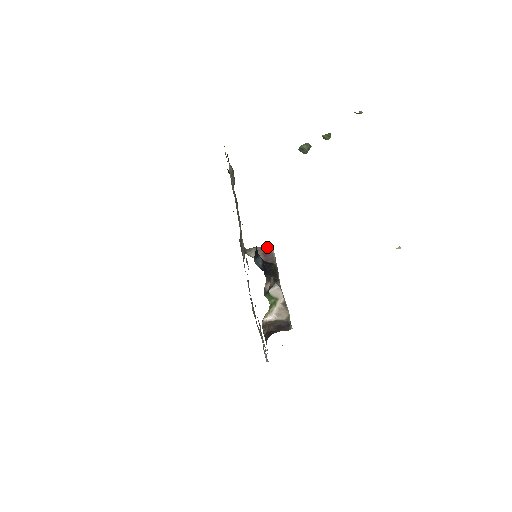
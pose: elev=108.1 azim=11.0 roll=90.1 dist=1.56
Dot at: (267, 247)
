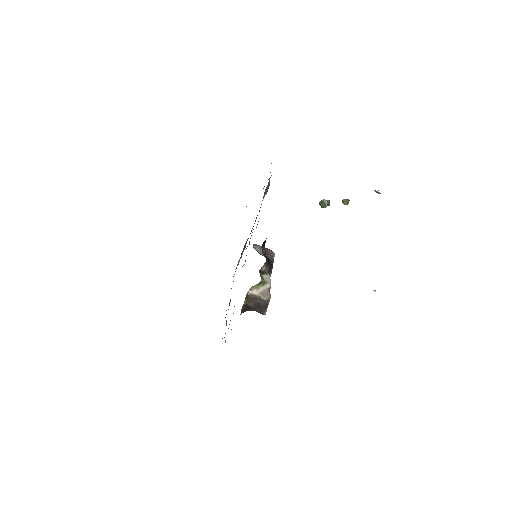
Dot at: (270, 250)
